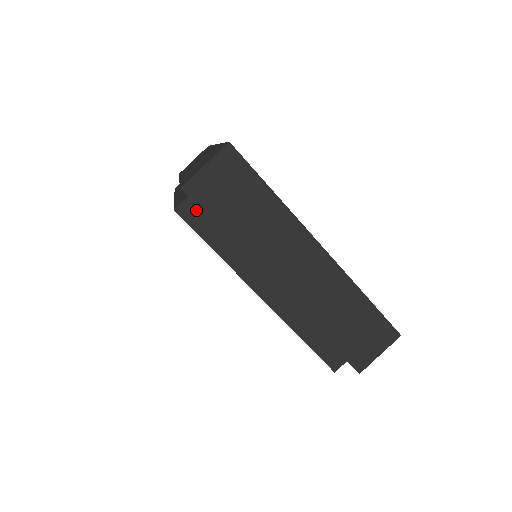
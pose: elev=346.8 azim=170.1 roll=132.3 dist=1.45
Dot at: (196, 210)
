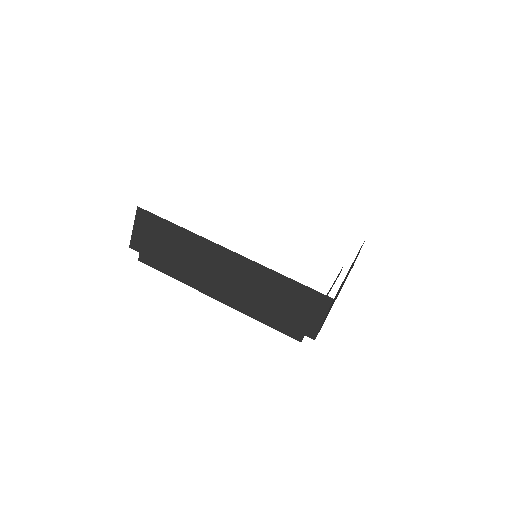
Dot at: occluded
